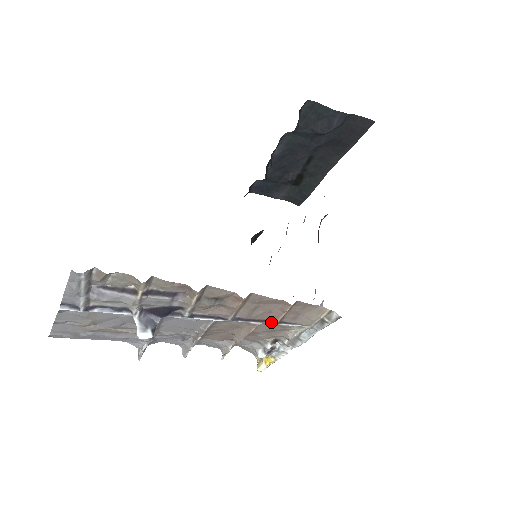
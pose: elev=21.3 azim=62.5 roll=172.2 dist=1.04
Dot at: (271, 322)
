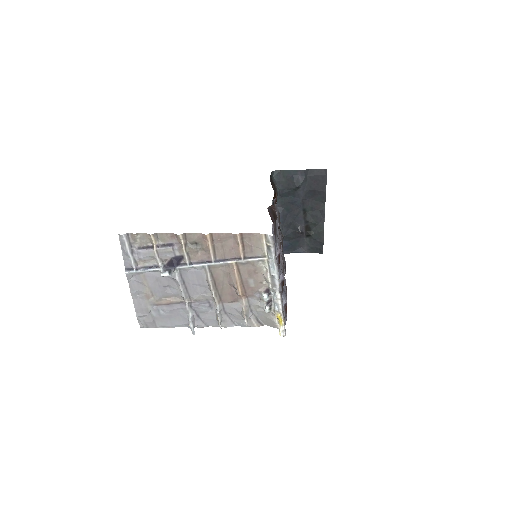
Dot at: (240, 259)
